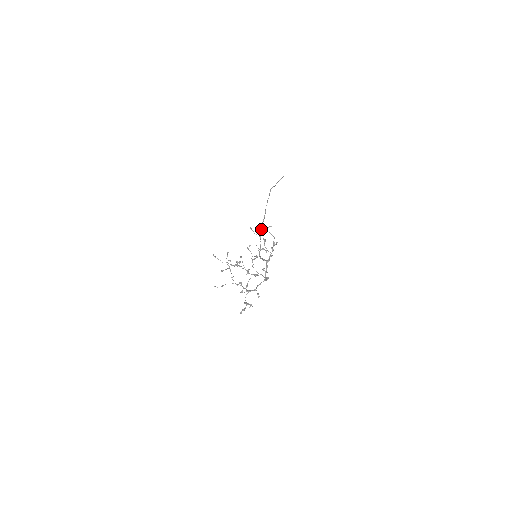
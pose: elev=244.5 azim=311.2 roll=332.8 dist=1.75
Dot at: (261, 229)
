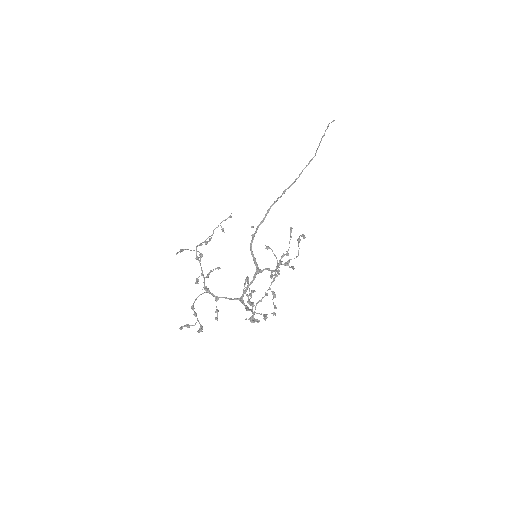
Dot at: occluded
